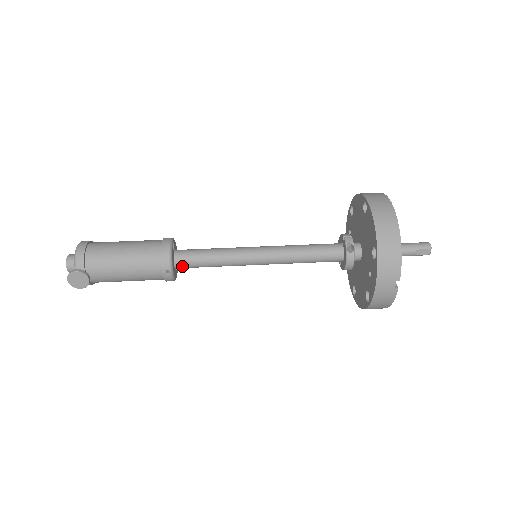
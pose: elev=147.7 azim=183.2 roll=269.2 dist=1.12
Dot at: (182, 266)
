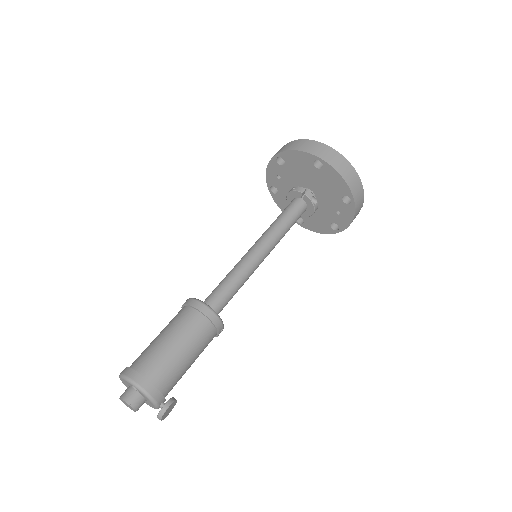
Dot at: occluded
